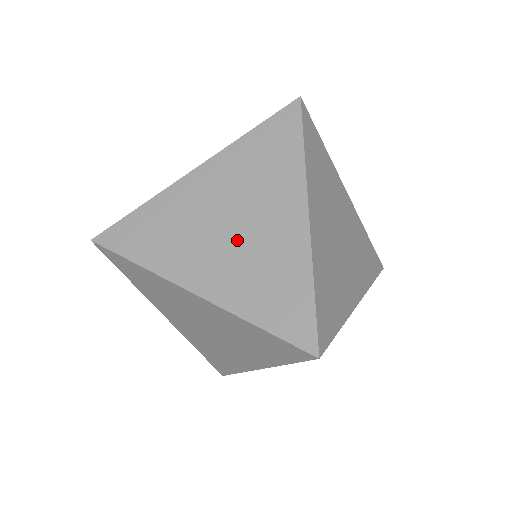
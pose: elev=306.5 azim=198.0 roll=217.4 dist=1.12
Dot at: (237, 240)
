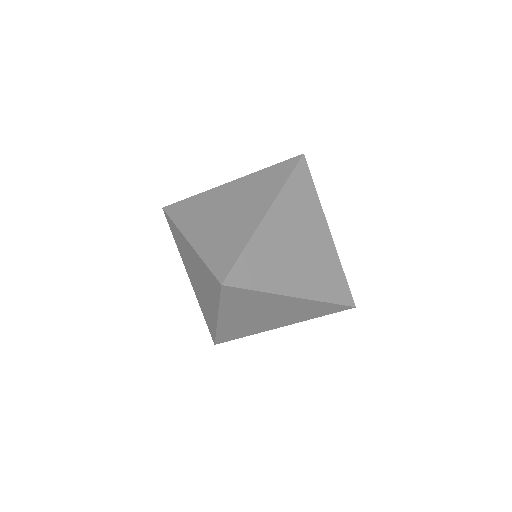
Dot at: (224, 219)
